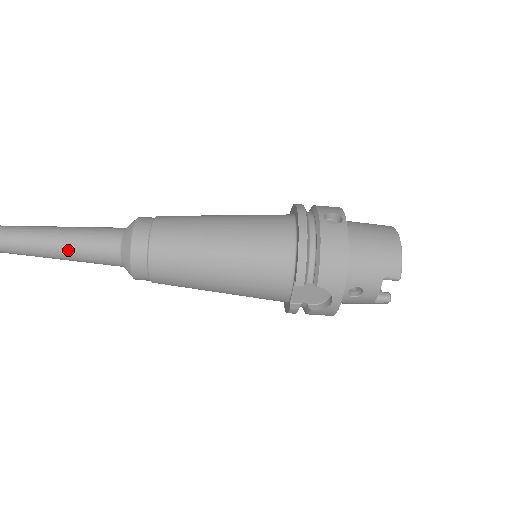
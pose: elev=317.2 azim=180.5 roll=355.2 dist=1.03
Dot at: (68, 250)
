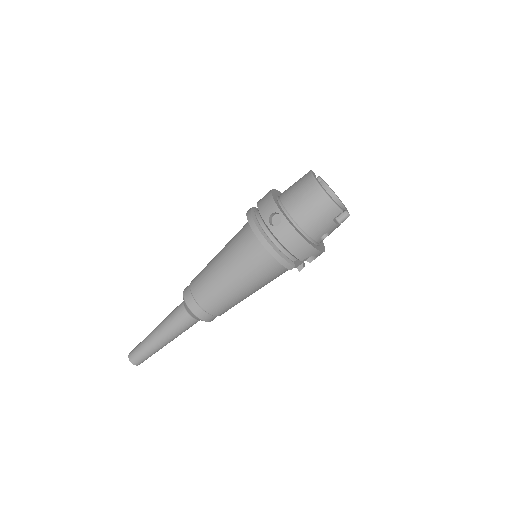
Dot at: (174, 337)
